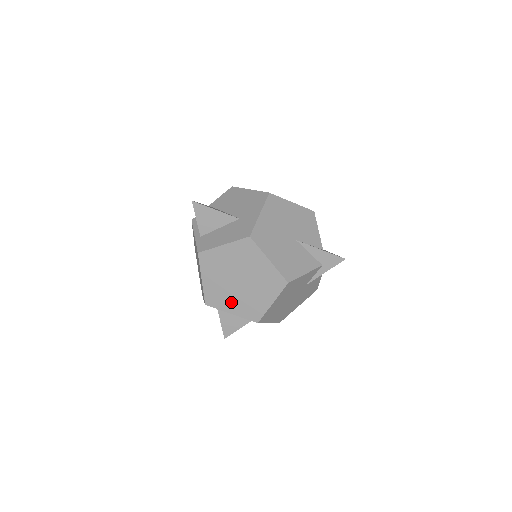
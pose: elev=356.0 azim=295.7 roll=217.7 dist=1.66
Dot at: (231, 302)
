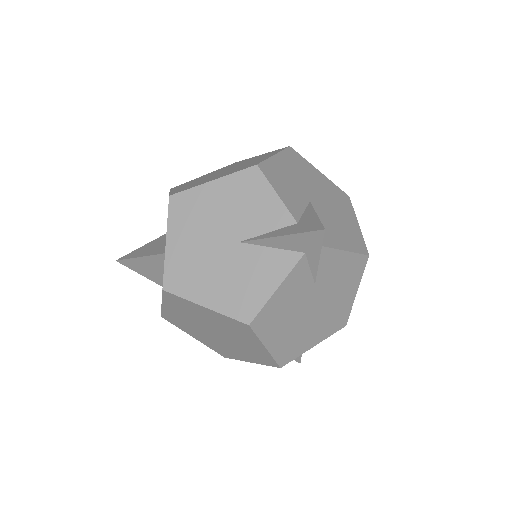
Dot at: (236, 352)
